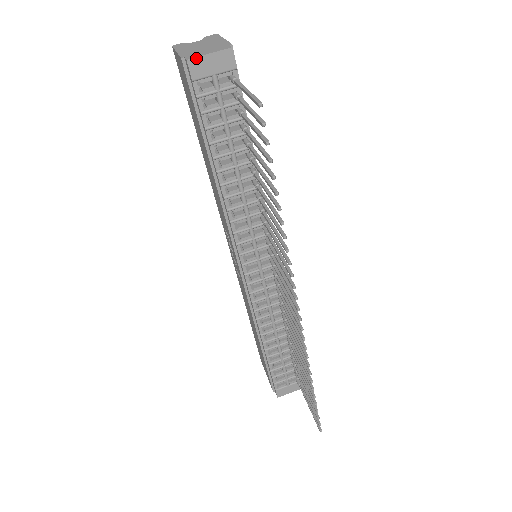
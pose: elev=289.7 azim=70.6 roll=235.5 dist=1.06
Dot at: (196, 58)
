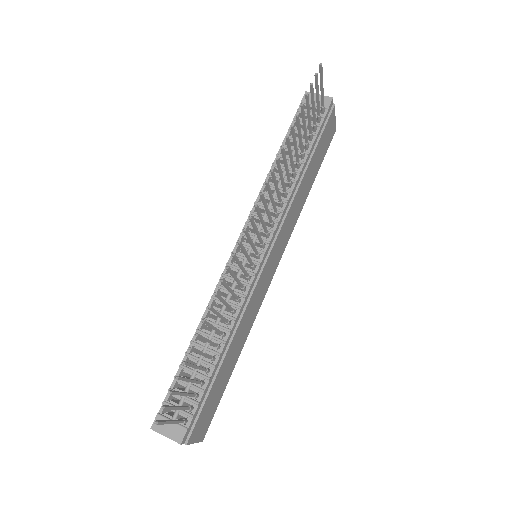
Dot at: occluded
